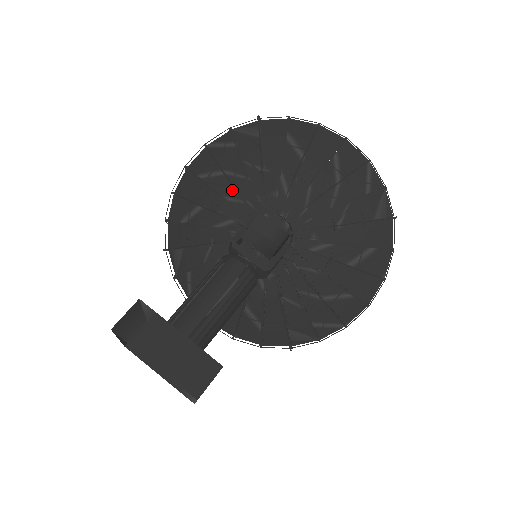
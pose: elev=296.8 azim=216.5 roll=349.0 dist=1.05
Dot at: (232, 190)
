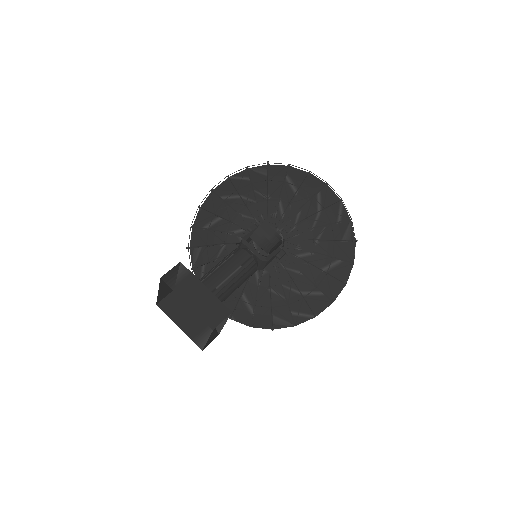
Dot at: (244, 209)
